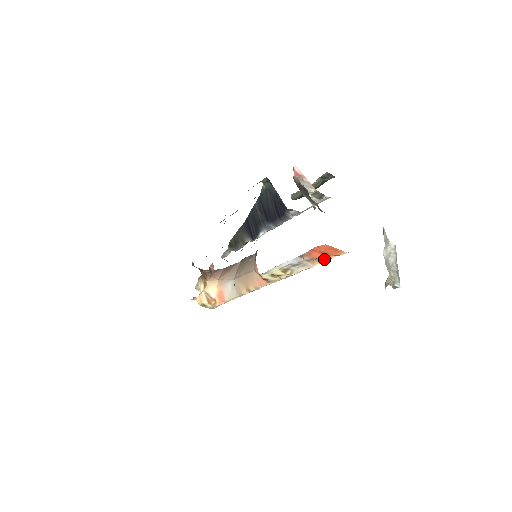
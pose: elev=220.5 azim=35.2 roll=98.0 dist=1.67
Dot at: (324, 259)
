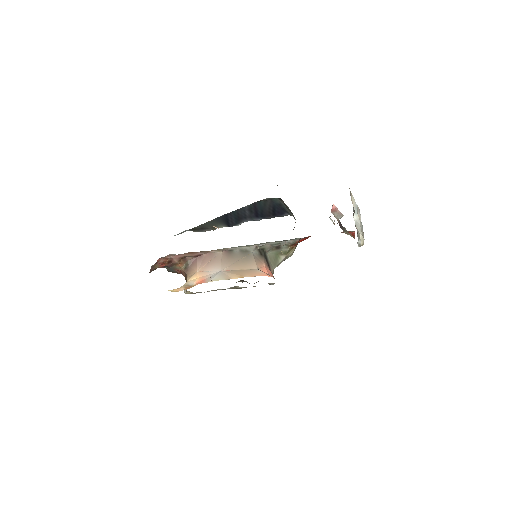
Dot at: occluded
